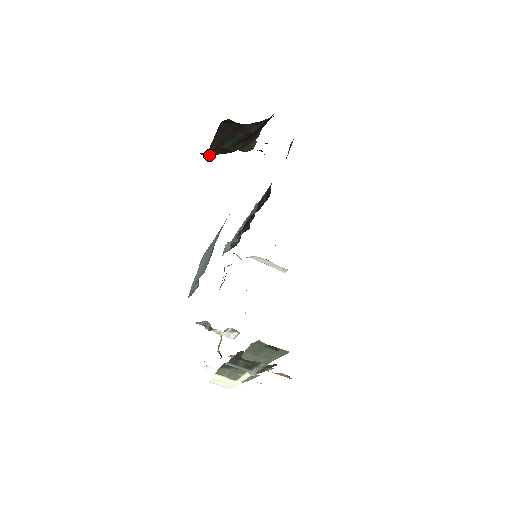
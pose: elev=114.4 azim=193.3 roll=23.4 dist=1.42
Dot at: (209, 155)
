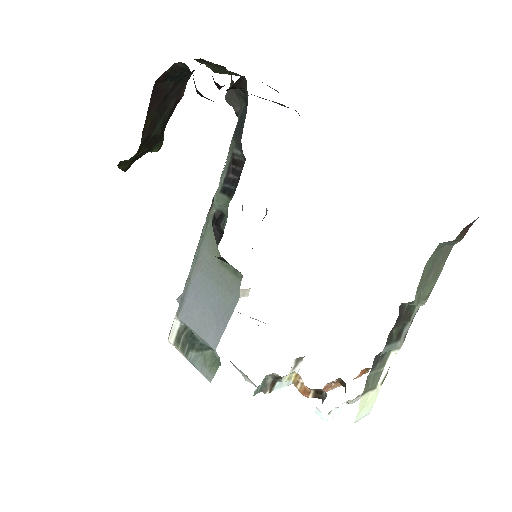
Dot at: (129, 163)
